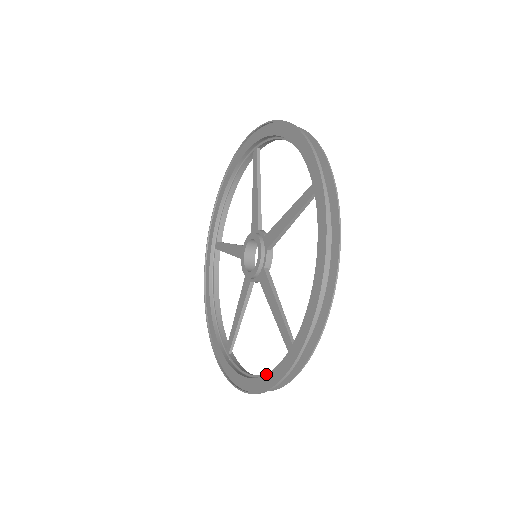
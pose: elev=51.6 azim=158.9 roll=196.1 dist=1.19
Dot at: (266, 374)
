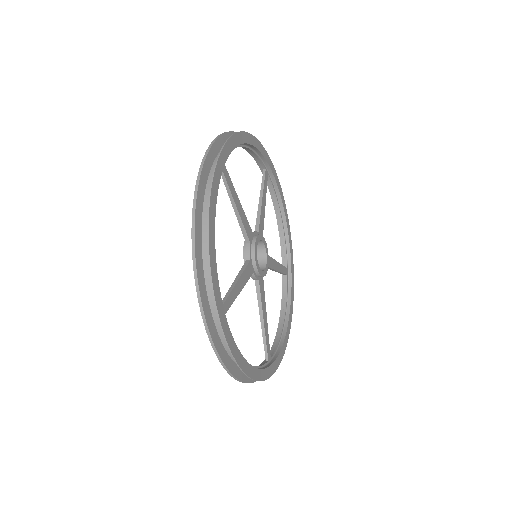
Dot at: occluded
